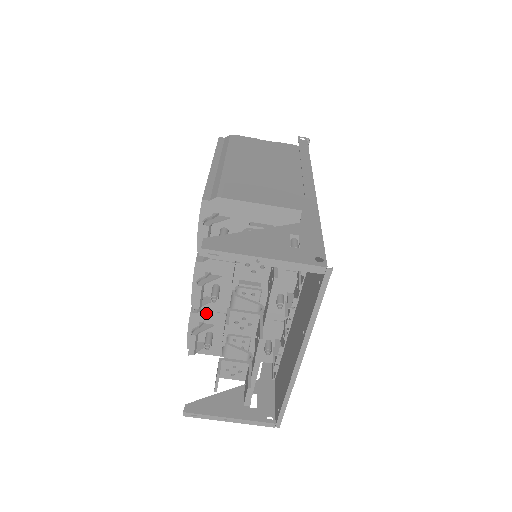
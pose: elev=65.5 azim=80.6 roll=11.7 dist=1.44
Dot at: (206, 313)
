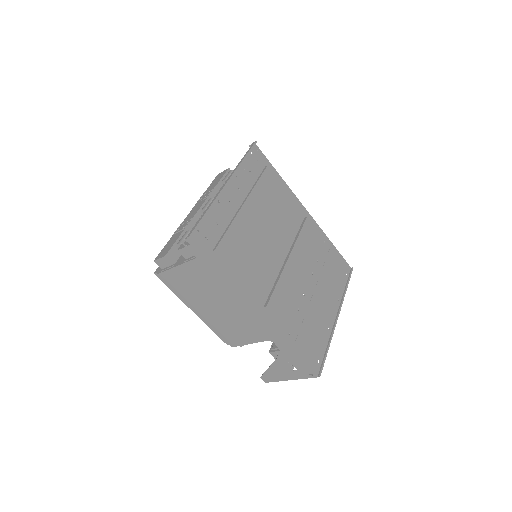
Dot at: occluded
